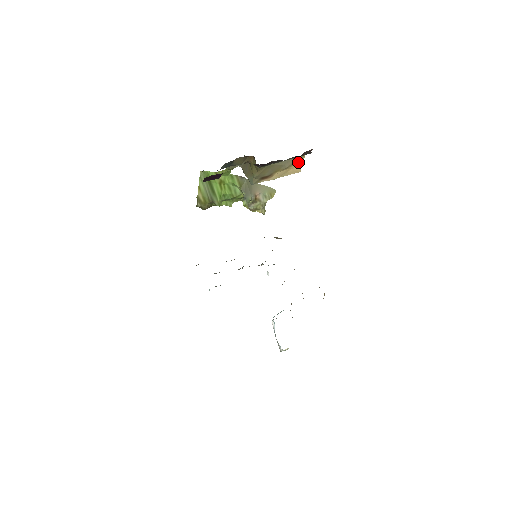
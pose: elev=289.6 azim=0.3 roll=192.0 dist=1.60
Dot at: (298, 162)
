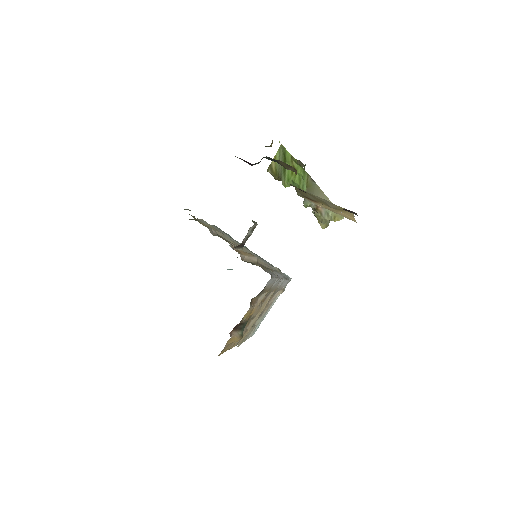
Dot at: (348, 212)
